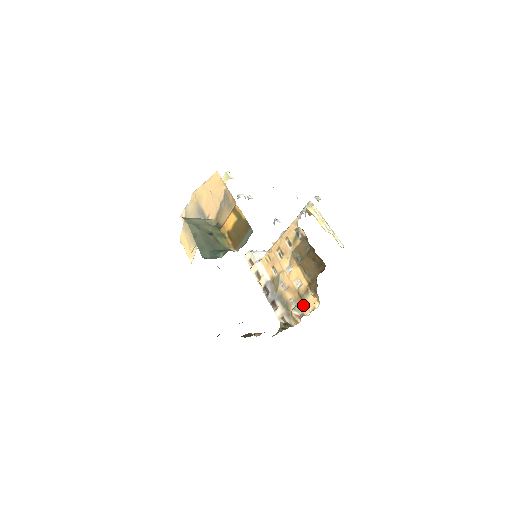
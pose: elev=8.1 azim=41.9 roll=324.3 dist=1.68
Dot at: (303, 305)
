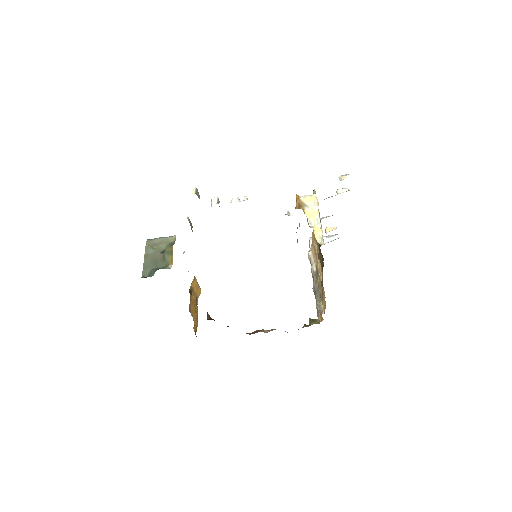
Dot at: (322, 302)
